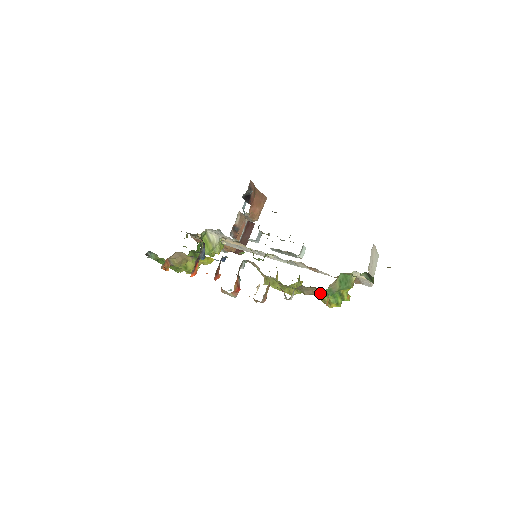
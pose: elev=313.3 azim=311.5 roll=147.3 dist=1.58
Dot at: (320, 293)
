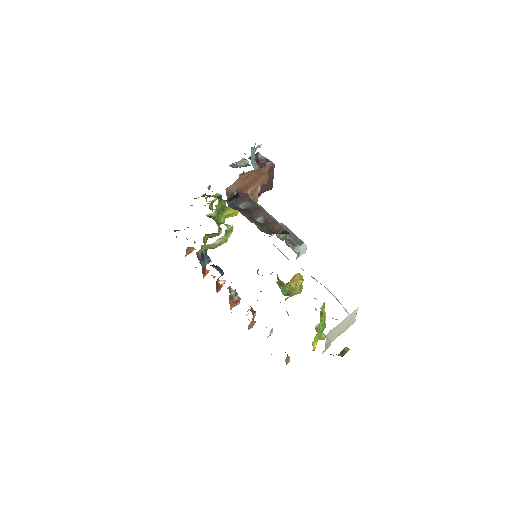
Dot at: occluded
